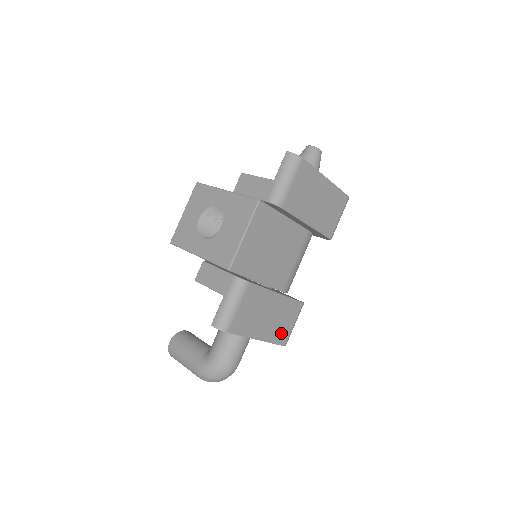
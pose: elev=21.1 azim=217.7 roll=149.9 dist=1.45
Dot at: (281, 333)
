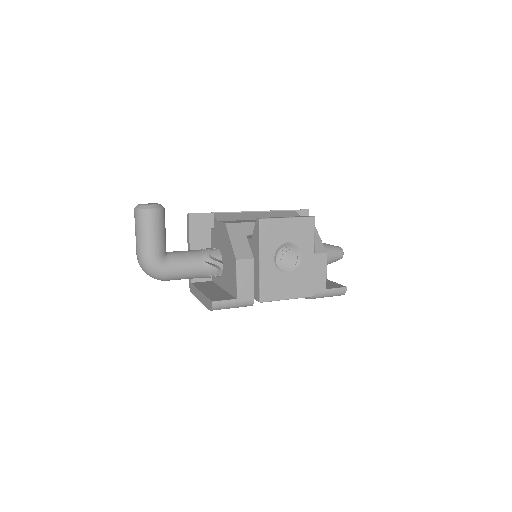
Dot at: occluded
